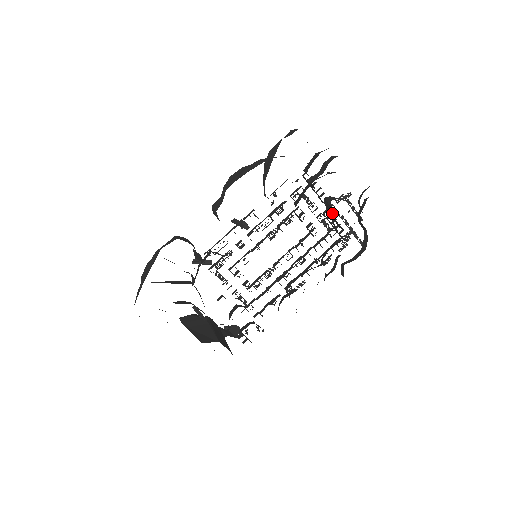
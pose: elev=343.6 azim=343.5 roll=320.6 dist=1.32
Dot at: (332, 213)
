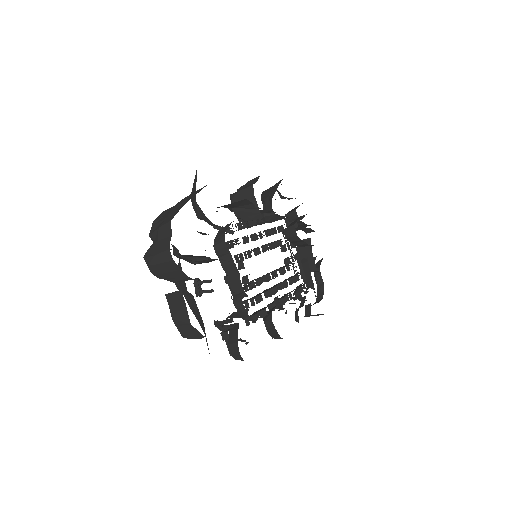
Dot at: (310, 249)
